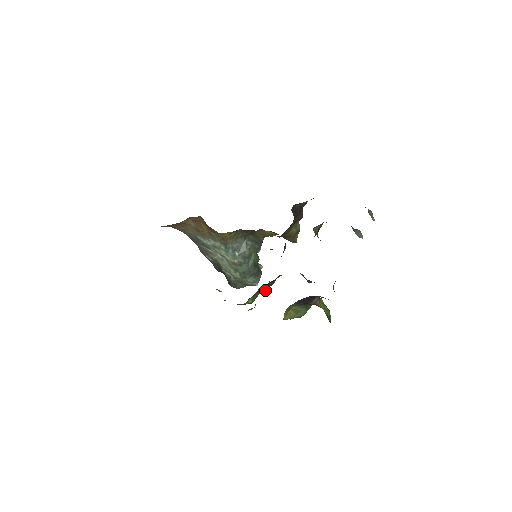
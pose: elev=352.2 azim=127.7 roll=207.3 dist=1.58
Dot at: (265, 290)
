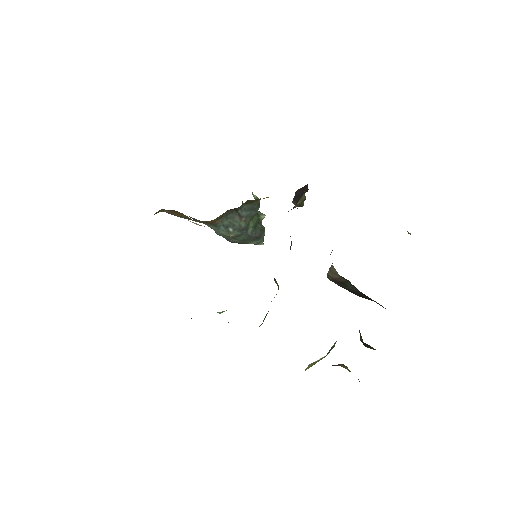
Dot at: occluded
